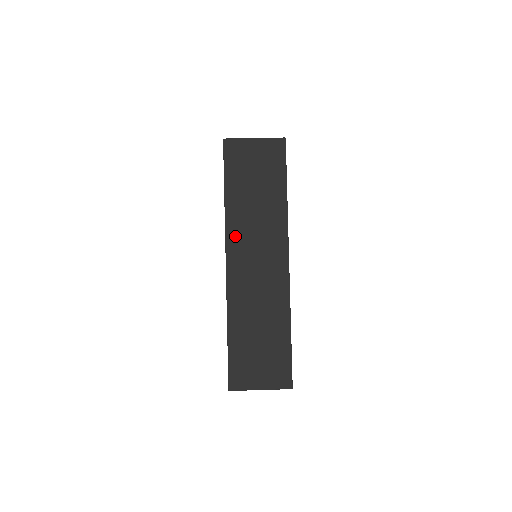
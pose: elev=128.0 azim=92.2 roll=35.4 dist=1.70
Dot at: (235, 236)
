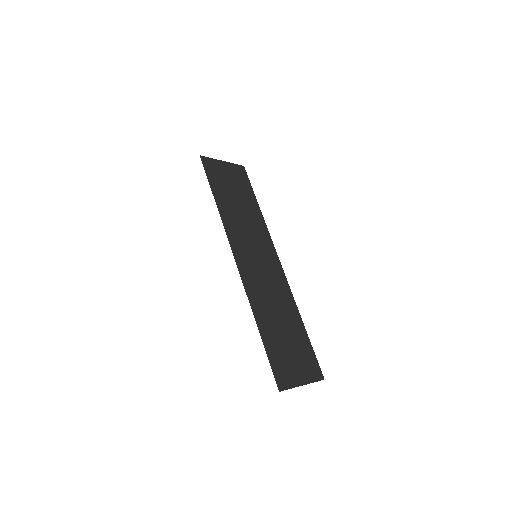
Dot at: (235, 237)
